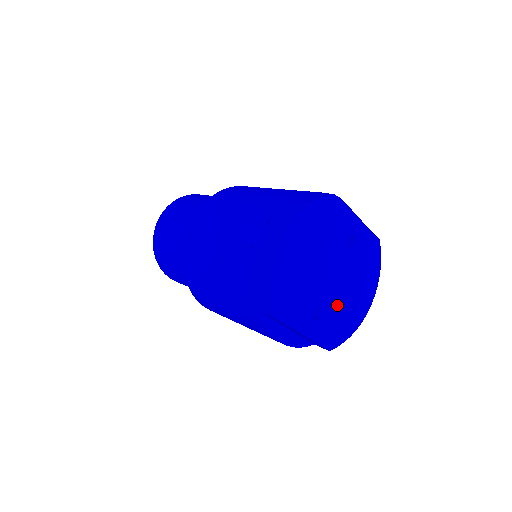
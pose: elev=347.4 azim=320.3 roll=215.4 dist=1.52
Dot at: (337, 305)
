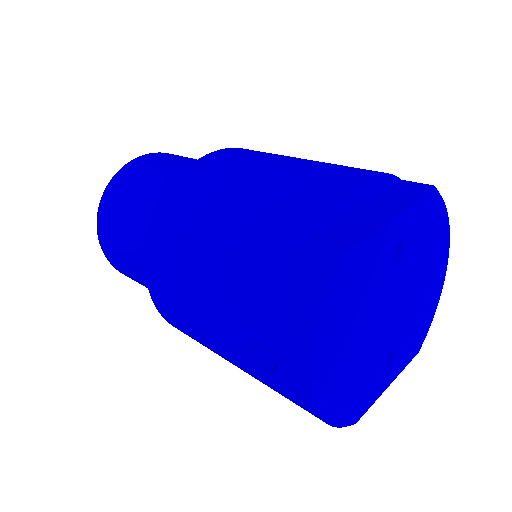
Dot at: (410, 318)
